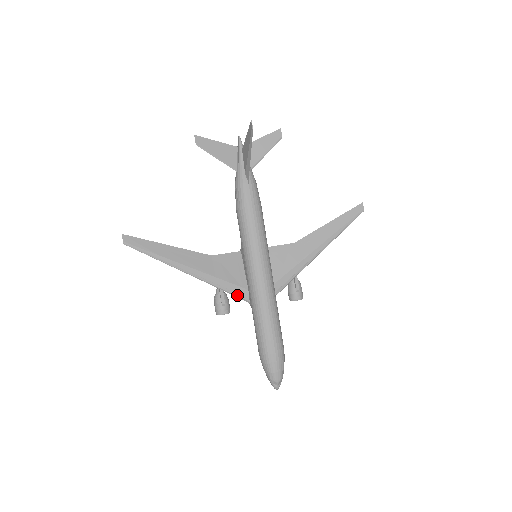
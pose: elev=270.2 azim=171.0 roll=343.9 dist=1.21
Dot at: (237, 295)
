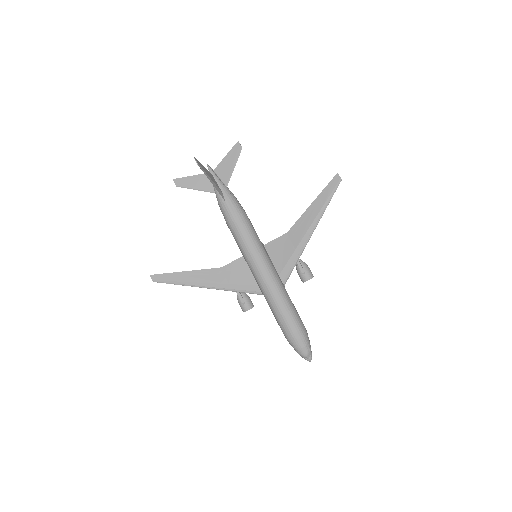
Dot at: (252, 292)
